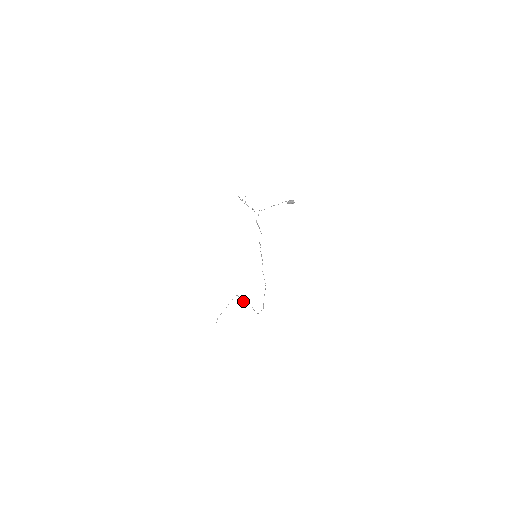
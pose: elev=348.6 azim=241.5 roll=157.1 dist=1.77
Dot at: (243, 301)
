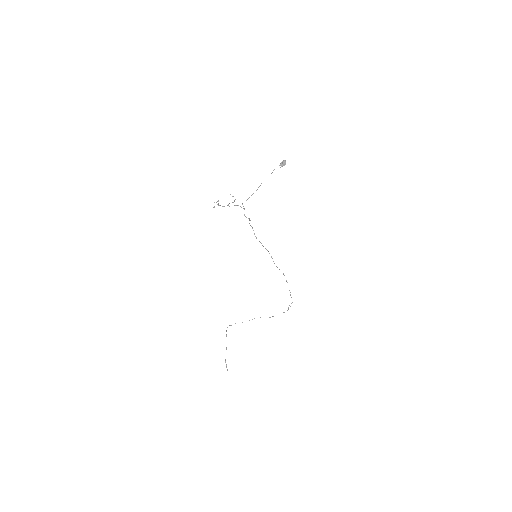
Dot at: occluded
